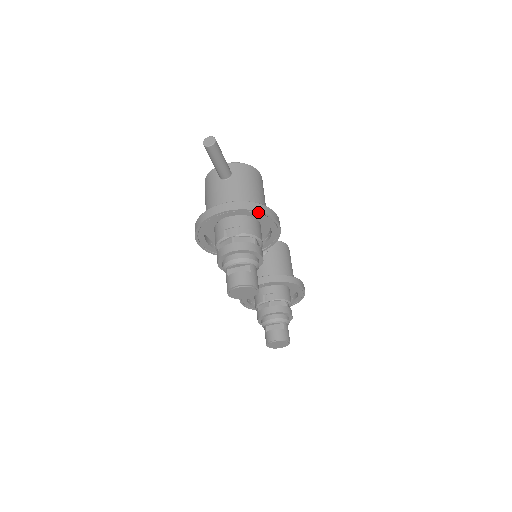
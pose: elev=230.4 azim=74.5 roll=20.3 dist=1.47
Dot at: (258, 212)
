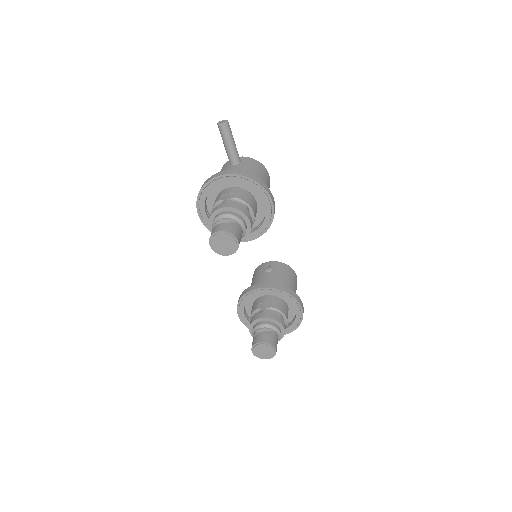
Dot at: (253, 181)
